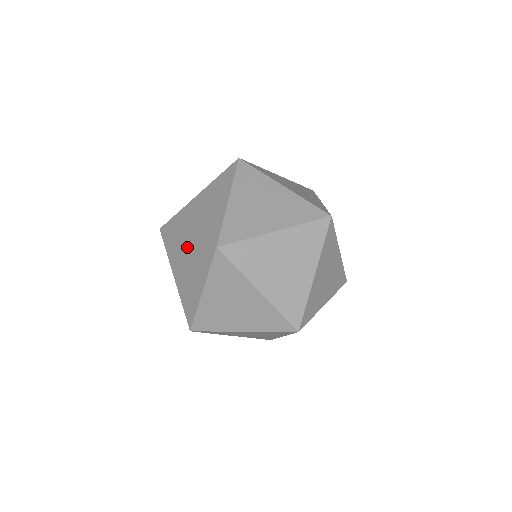
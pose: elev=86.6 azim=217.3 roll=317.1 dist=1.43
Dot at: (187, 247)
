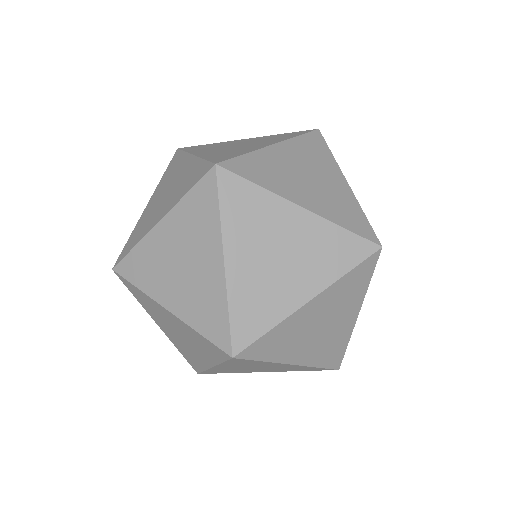
Dot at: (174, 320)
